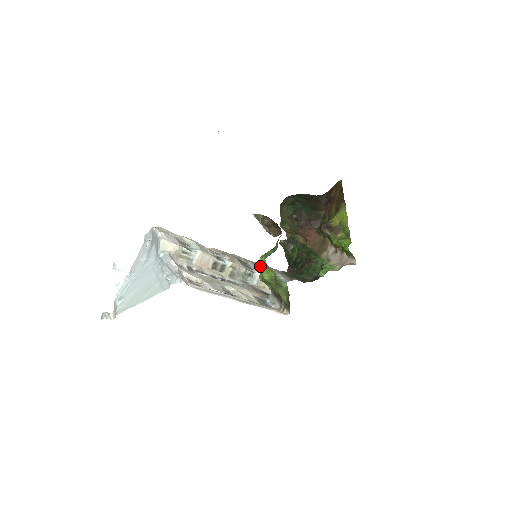
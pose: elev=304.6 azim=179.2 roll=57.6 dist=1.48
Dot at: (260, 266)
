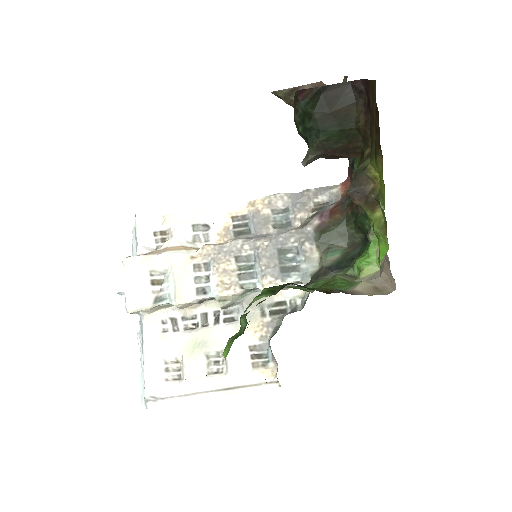
Dot at: occluded
